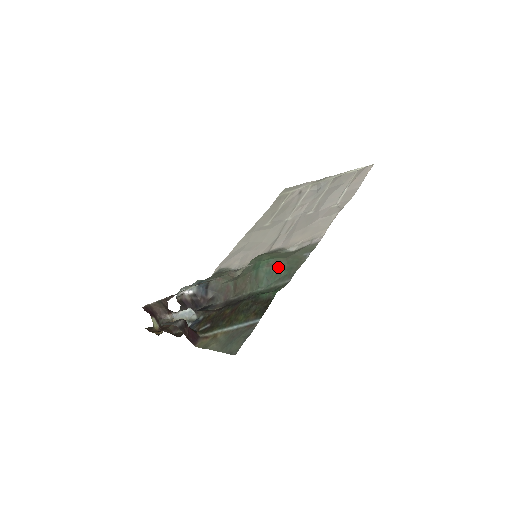
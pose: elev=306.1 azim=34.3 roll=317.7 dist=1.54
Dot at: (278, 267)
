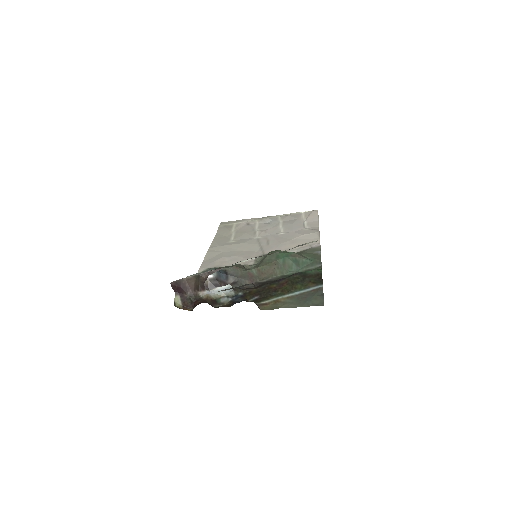
Dot at: (302, 257)
